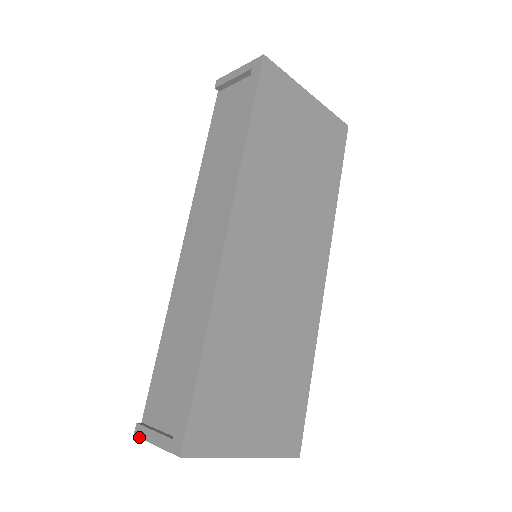
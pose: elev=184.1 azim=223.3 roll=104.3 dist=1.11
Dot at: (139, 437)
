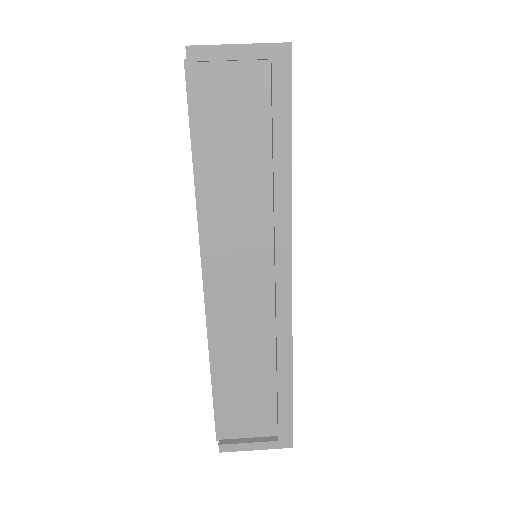
Dot at: occluded
